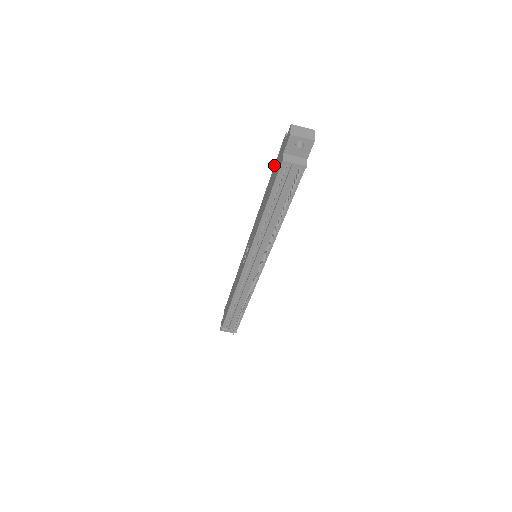
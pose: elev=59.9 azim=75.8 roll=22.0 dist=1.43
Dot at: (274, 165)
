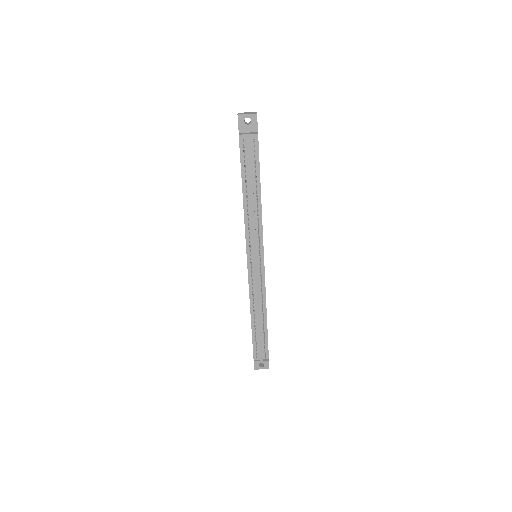
Dot at: occluded
